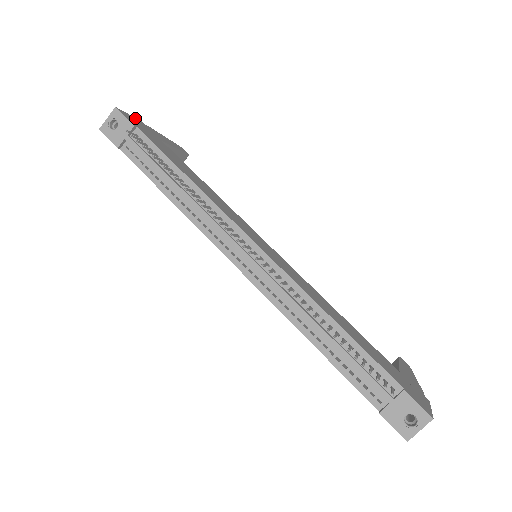
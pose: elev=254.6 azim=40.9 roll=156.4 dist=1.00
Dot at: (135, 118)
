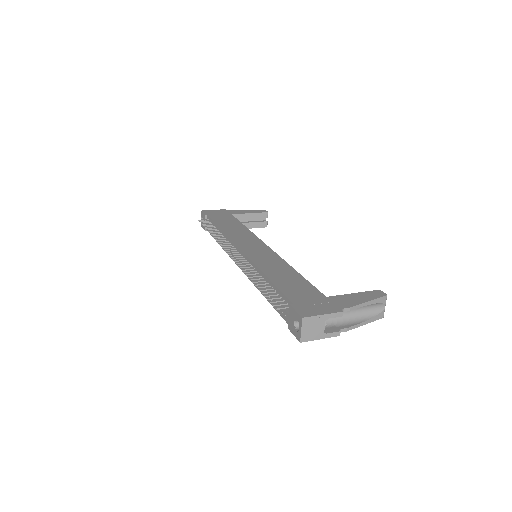
Dot at: (219, 210)
